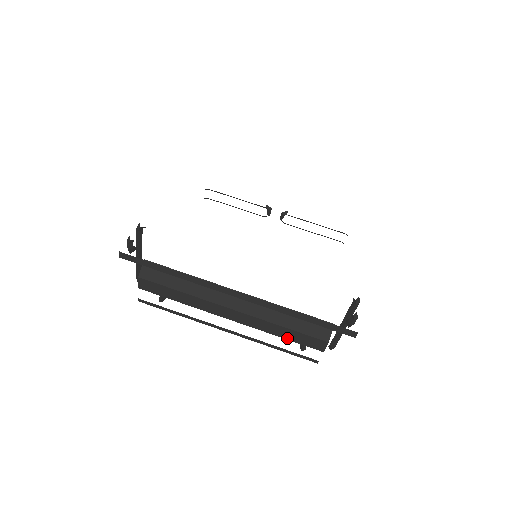
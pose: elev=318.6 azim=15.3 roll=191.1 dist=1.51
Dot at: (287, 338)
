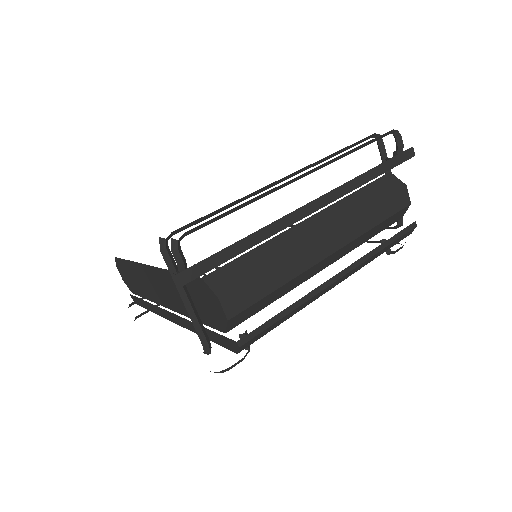
Dot at: (382, 219)
